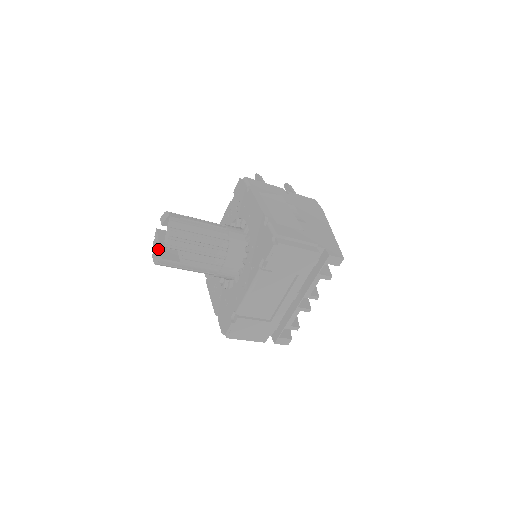
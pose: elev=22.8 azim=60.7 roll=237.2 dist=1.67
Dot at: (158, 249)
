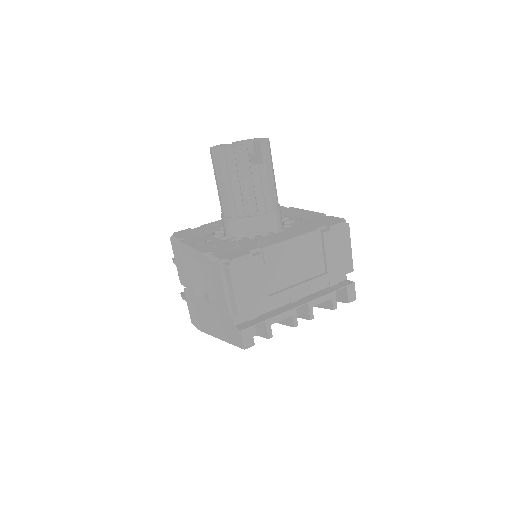
Dot at: (233, 144)
